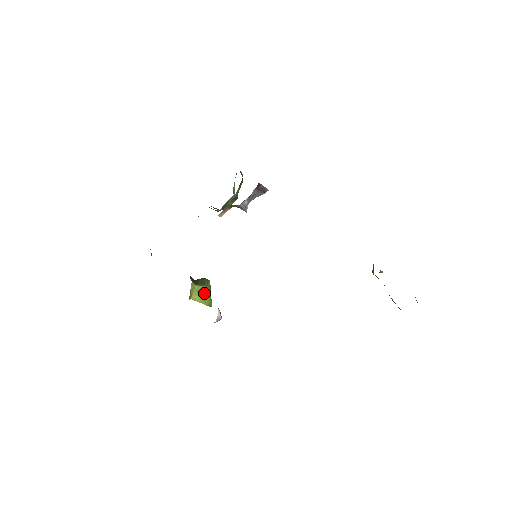
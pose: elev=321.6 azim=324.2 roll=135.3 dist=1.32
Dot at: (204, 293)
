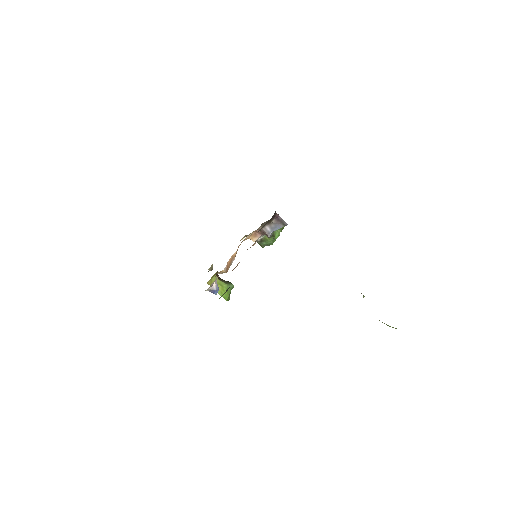
Dot at: (223, 287)
